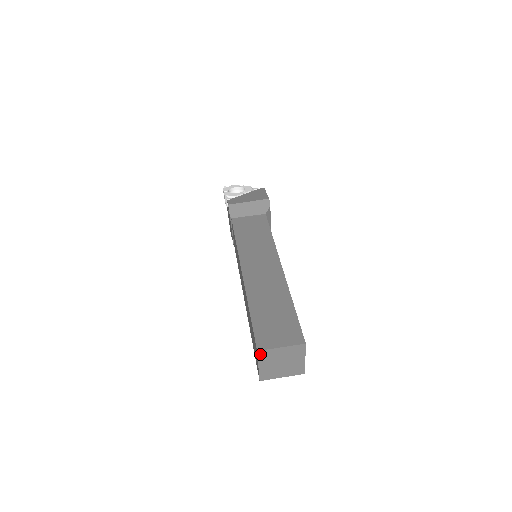
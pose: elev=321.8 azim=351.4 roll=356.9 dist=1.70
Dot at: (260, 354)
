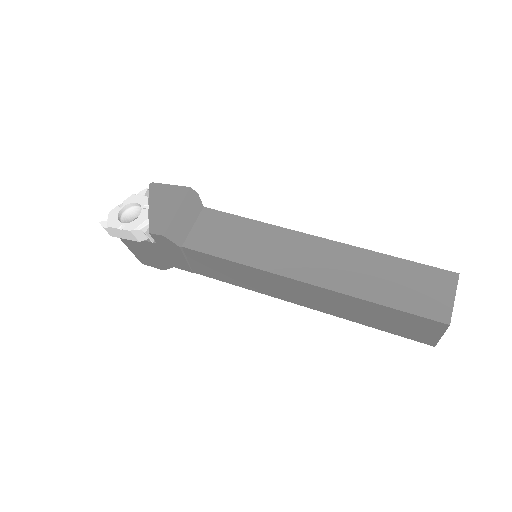
Dot at: (448, 325)
